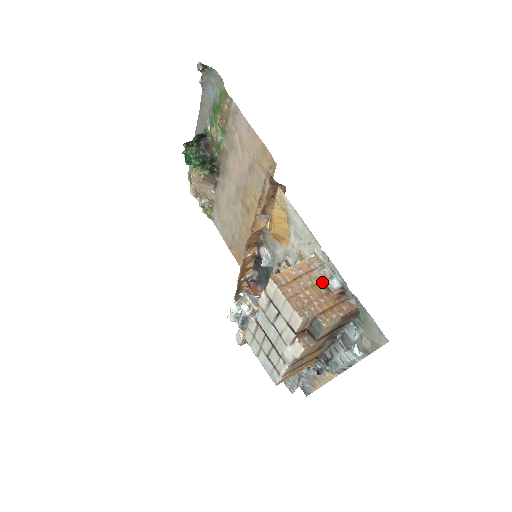
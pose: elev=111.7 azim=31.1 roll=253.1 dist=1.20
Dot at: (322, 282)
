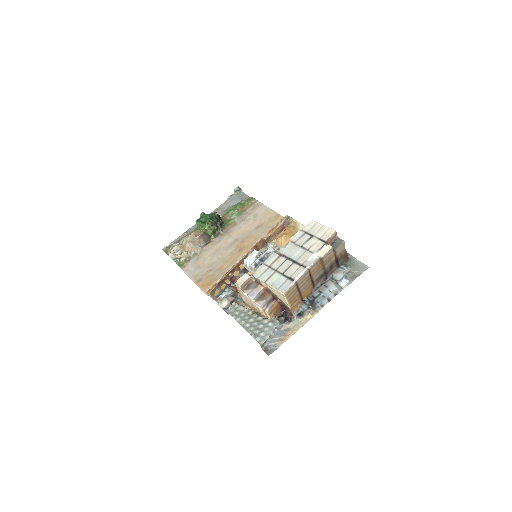
Dot at: occluded
